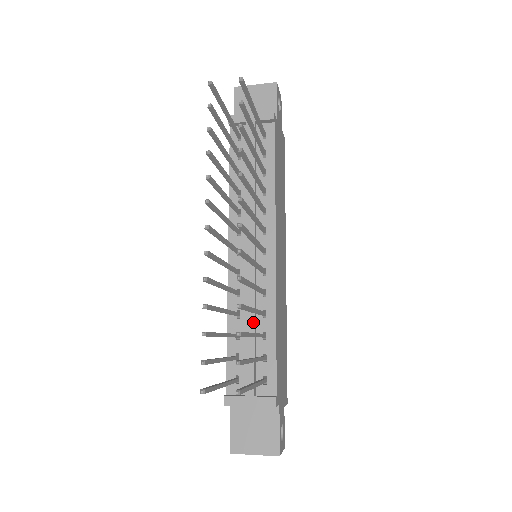
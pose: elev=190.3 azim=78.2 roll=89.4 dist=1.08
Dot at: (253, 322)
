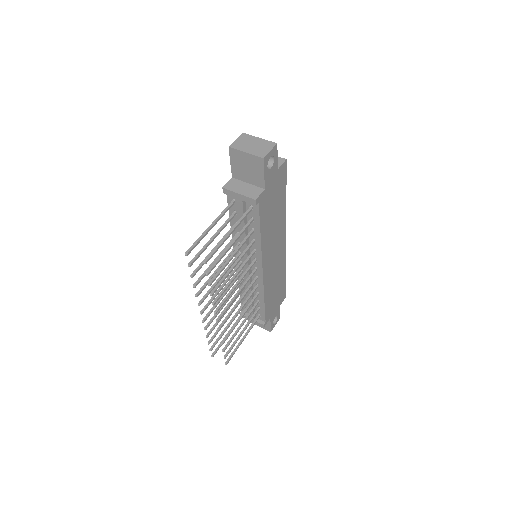
Dot at: (251, 297)
